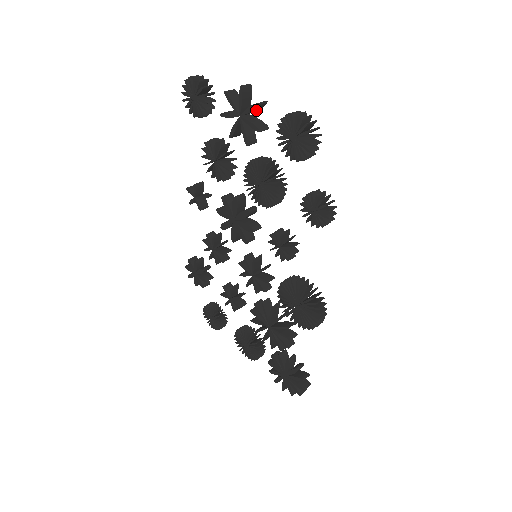
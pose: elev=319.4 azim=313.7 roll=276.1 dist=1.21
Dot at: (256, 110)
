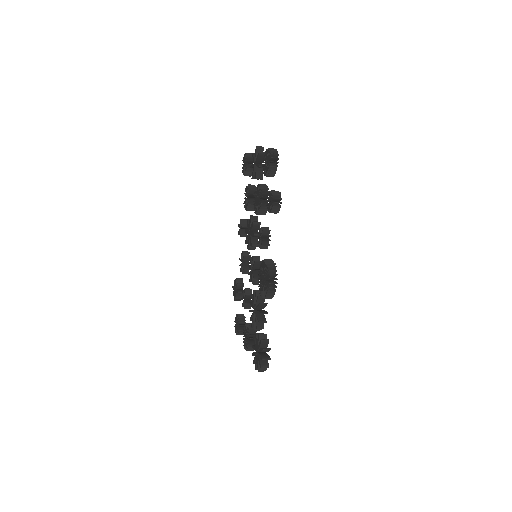
Dot at: (262, 159)
